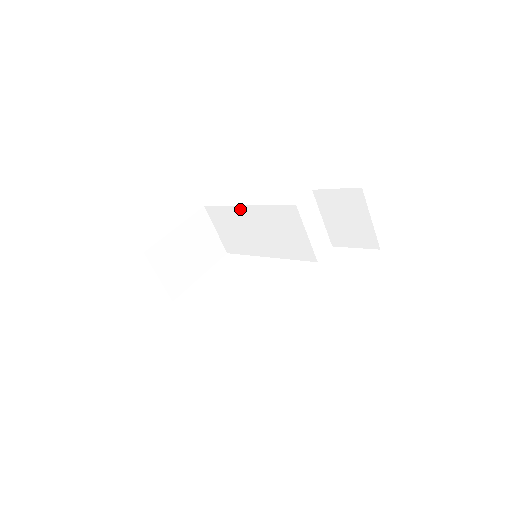
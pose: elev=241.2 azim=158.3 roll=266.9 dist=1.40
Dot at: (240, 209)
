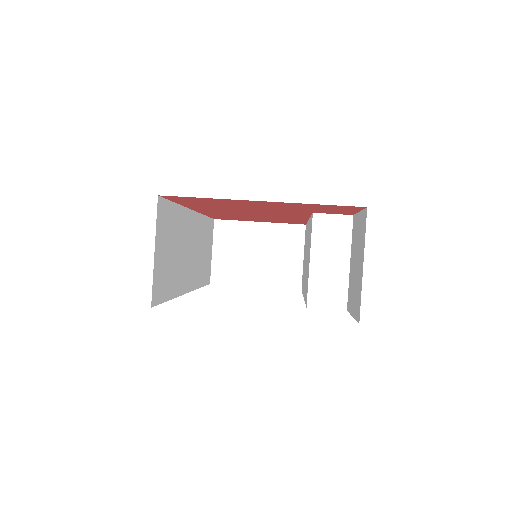
Dot at: occluded
